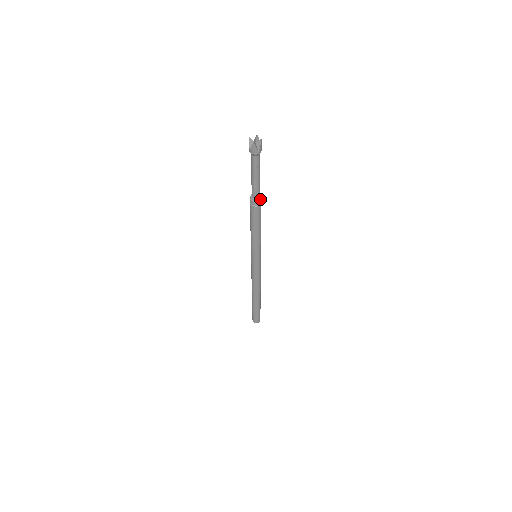
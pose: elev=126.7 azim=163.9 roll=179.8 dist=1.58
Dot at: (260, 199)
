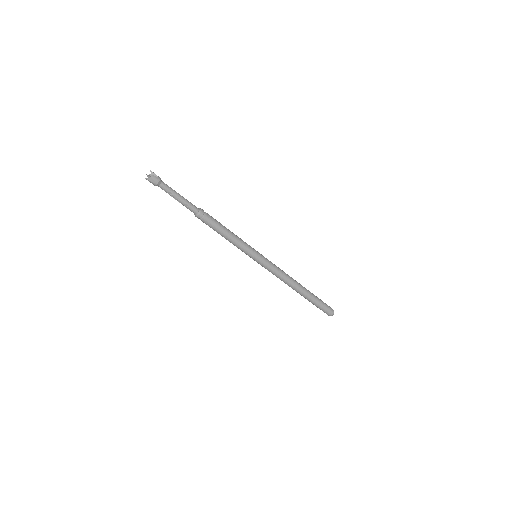
Dot at: (199, 213)
